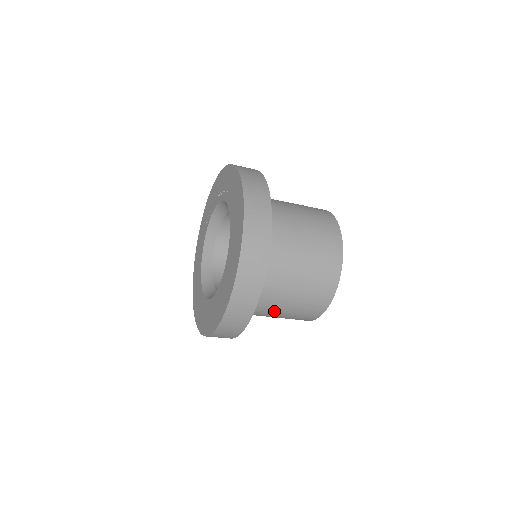
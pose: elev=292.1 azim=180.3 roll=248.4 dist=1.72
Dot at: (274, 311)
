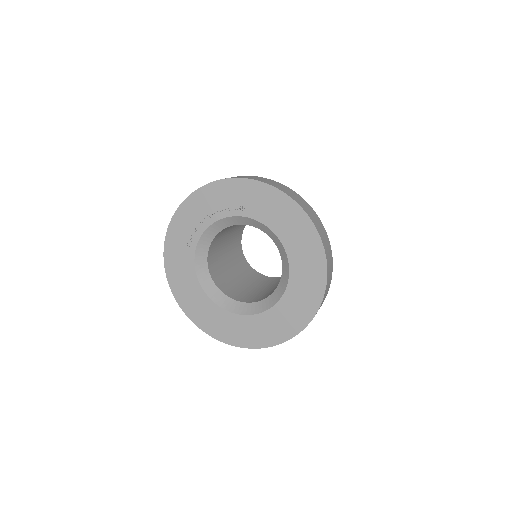
Dot at: occluded
